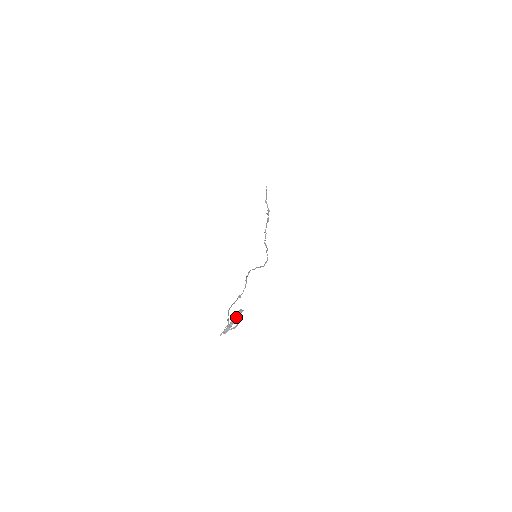
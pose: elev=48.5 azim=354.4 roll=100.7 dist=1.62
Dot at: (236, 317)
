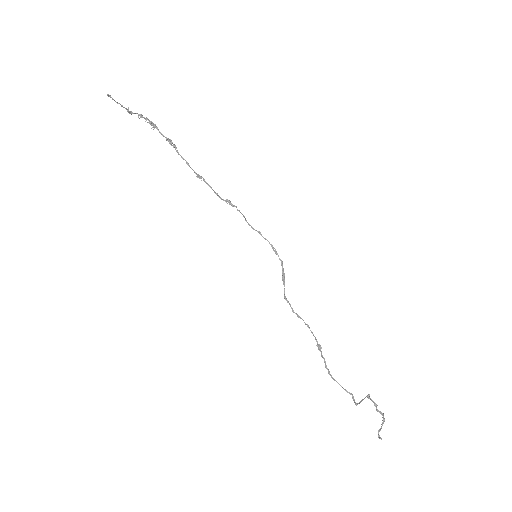
Dot at: occluded
